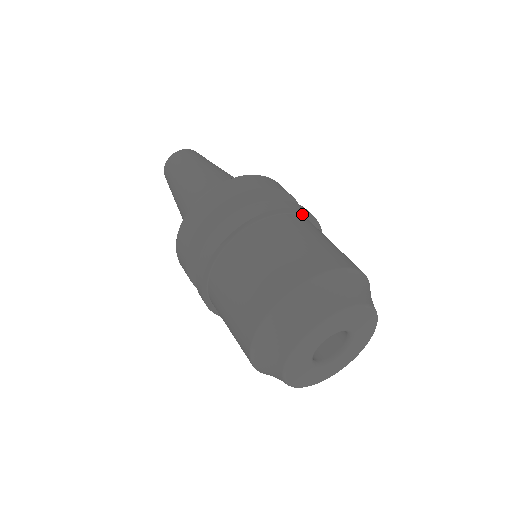
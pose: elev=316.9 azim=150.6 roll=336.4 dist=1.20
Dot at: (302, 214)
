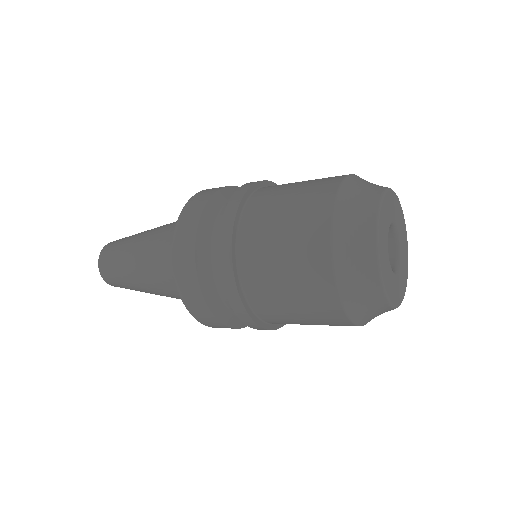
Dot at: occluded
